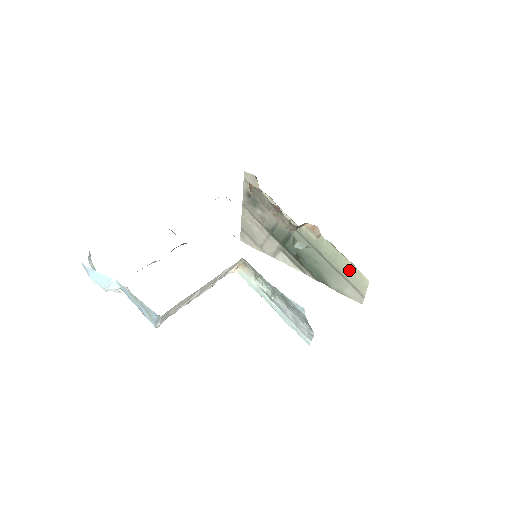
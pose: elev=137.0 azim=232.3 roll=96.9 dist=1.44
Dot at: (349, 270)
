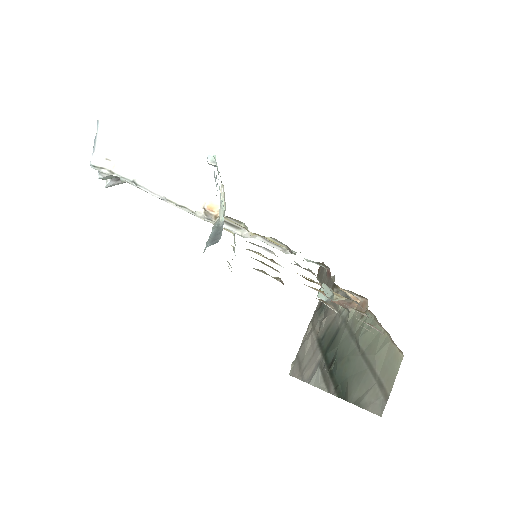
Dot at: (382, 350)
